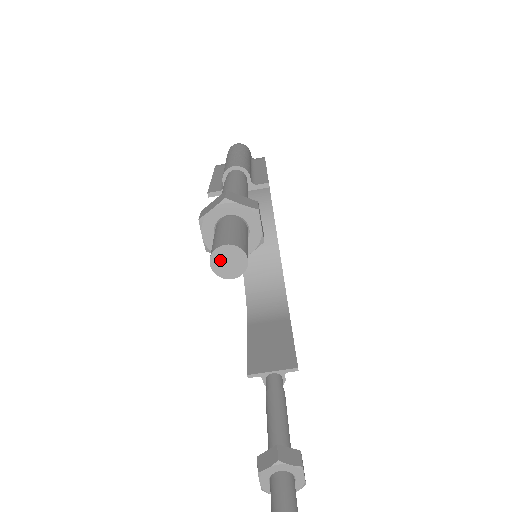
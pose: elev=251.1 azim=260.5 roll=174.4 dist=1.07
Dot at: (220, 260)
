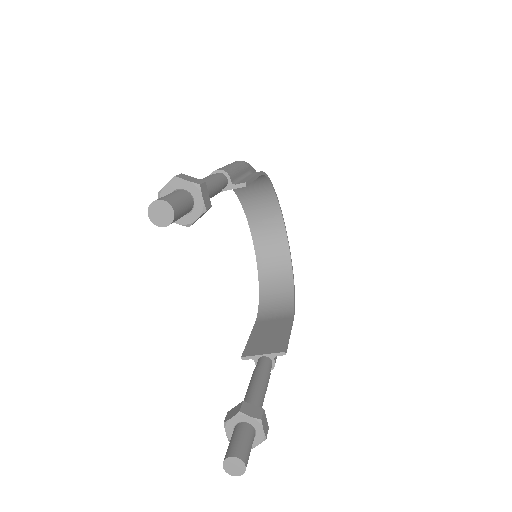
Dot at: (155, 212)
